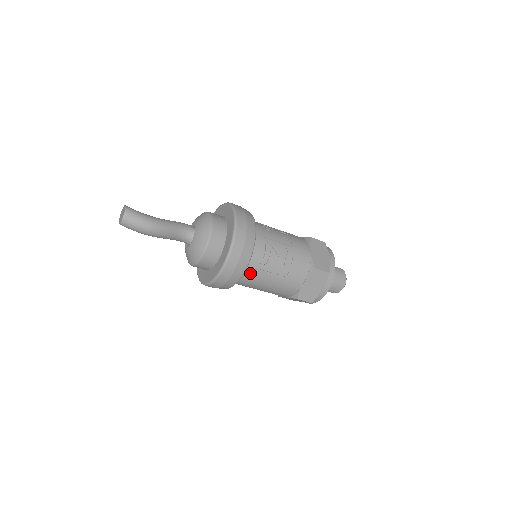
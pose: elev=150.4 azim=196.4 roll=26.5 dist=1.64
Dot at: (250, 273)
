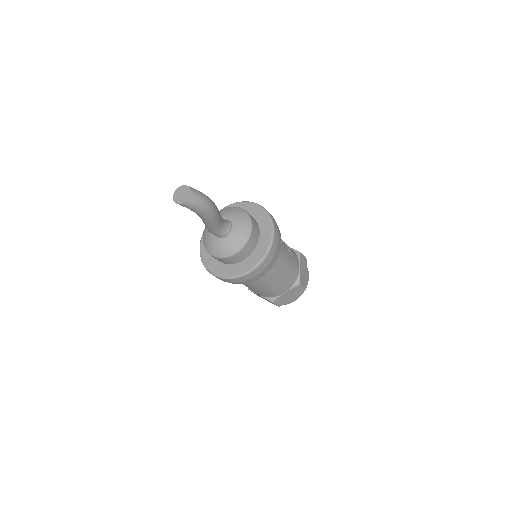
Dot at: occluded
